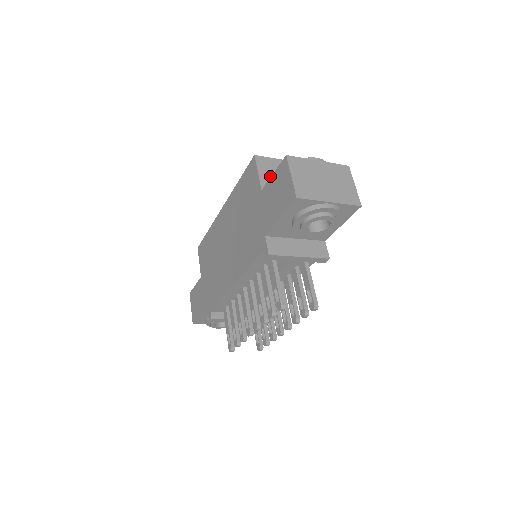
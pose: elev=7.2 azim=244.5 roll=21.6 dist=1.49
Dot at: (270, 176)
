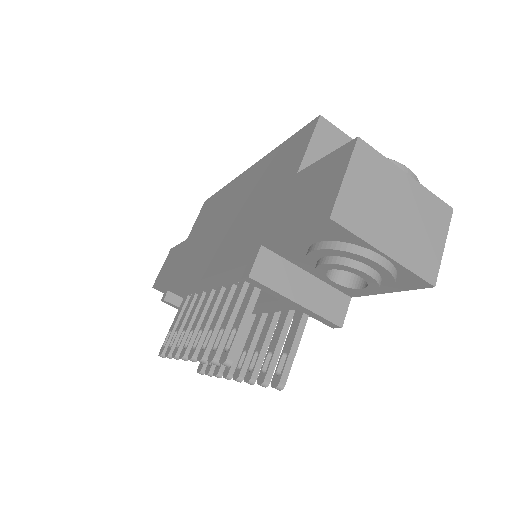
Dot at: occluded
